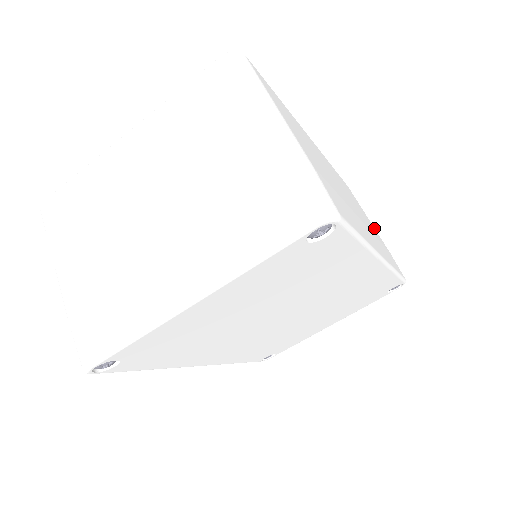
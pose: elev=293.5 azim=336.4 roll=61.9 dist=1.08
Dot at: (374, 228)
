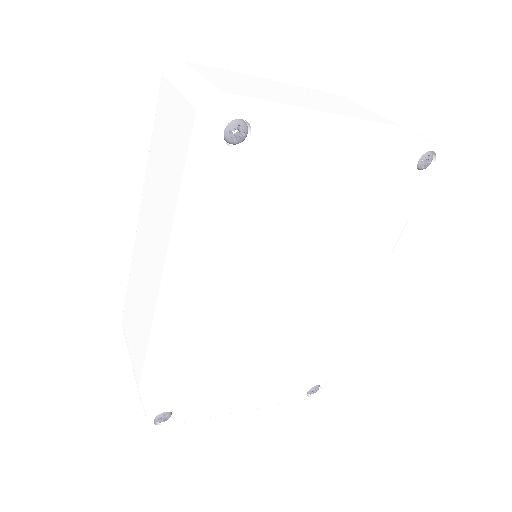
Dot at: occluded
